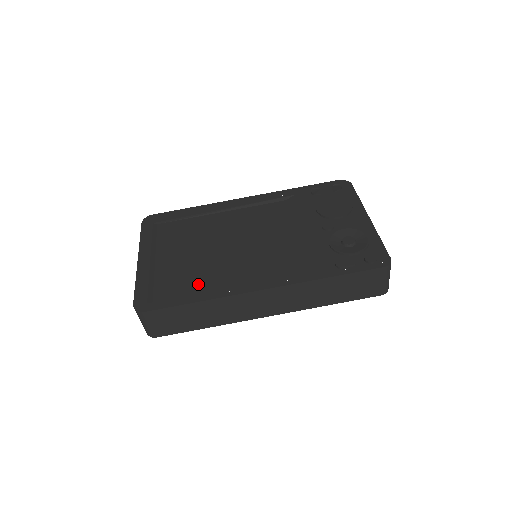
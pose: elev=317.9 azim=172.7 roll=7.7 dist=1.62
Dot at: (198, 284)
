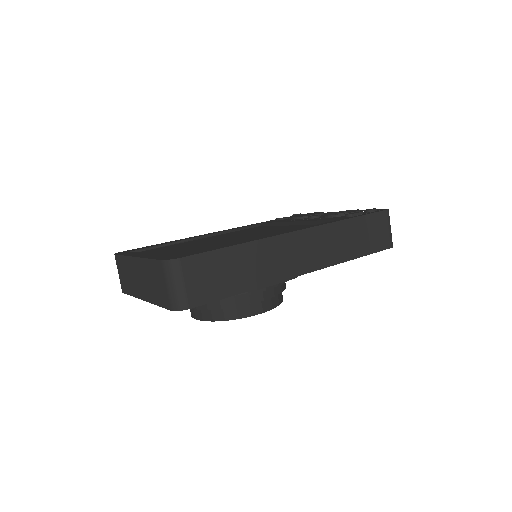
Dot at: occluded
